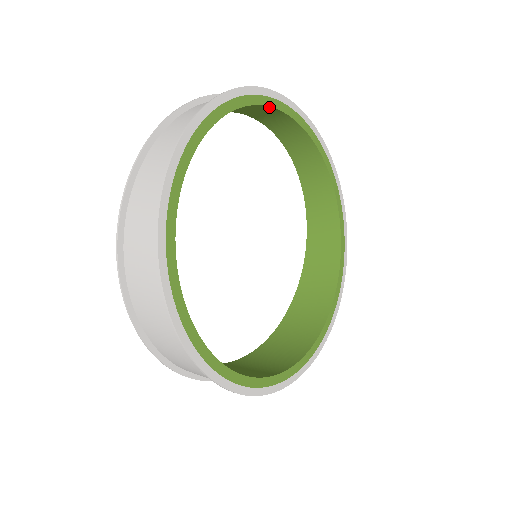
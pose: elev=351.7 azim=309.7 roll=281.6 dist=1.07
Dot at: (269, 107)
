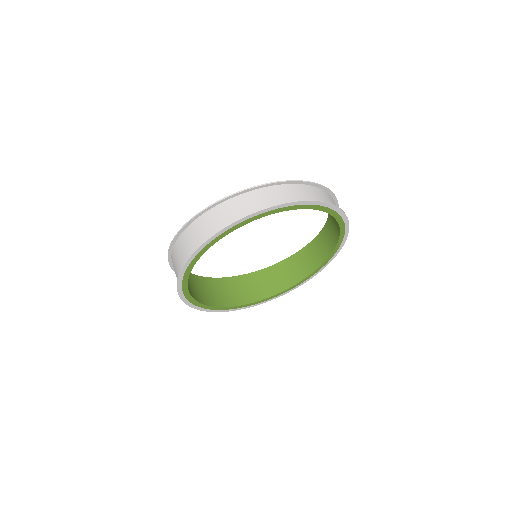
Dot at: (301, 208)
